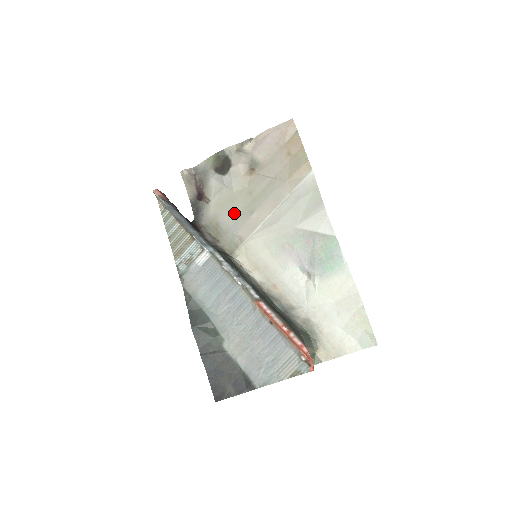
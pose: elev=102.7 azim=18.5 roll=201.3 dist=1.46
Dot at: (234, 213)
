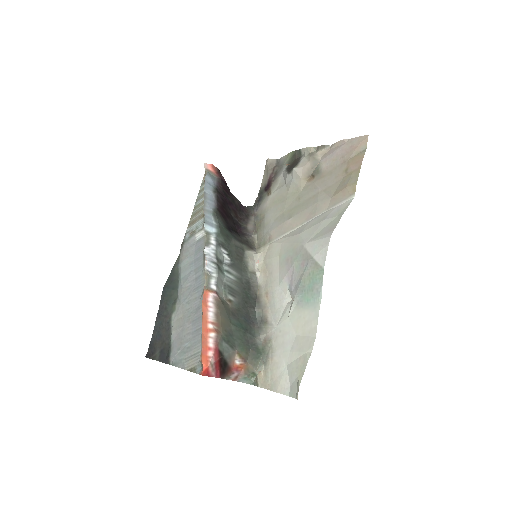
Dot at: (279, 212)
